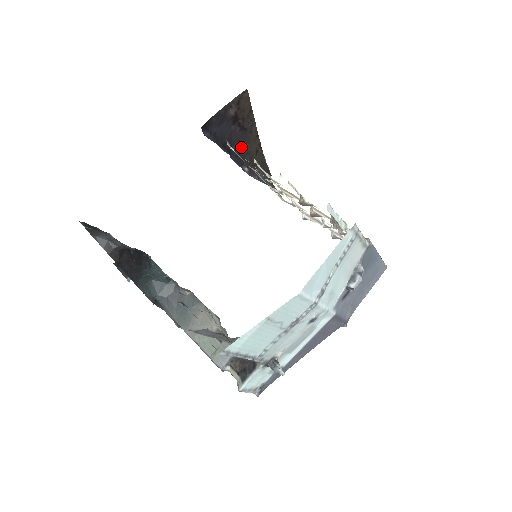
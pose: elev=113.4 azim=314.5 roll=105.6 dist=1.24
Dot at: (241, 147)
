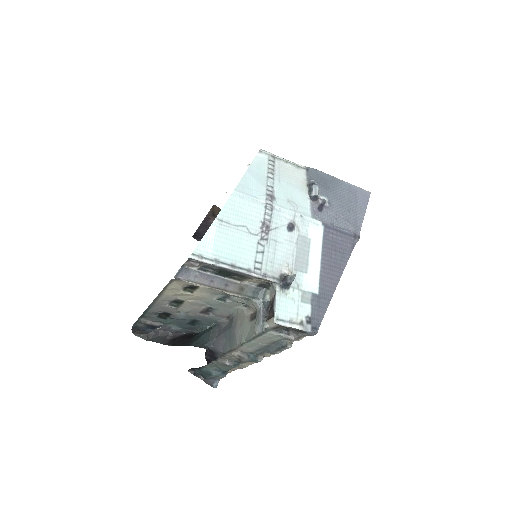
Dot at: occluded
